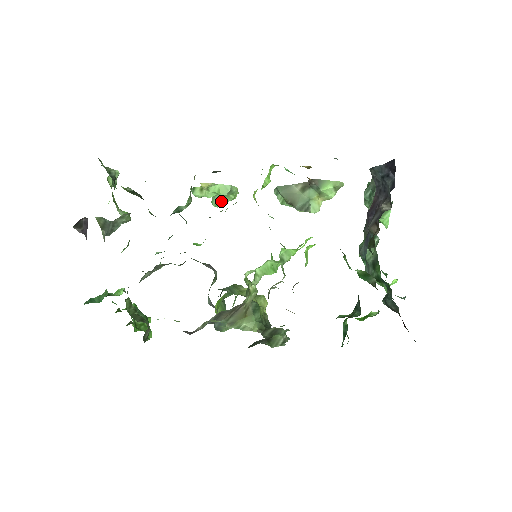
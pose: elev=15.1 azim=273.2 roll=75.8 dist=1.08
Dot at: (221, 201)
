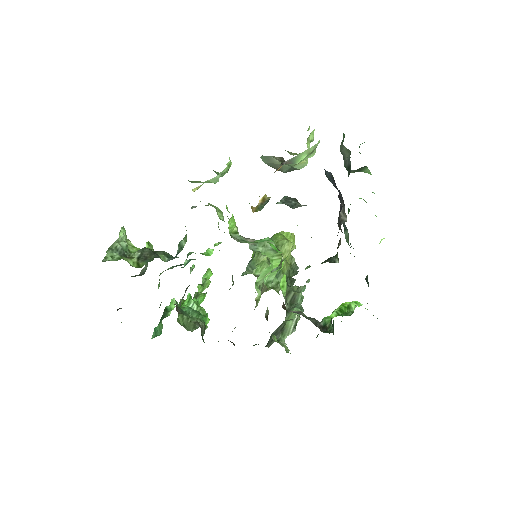
Dot at: occluded
